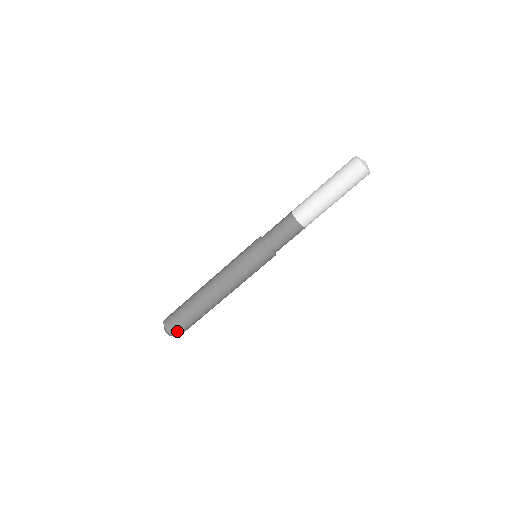
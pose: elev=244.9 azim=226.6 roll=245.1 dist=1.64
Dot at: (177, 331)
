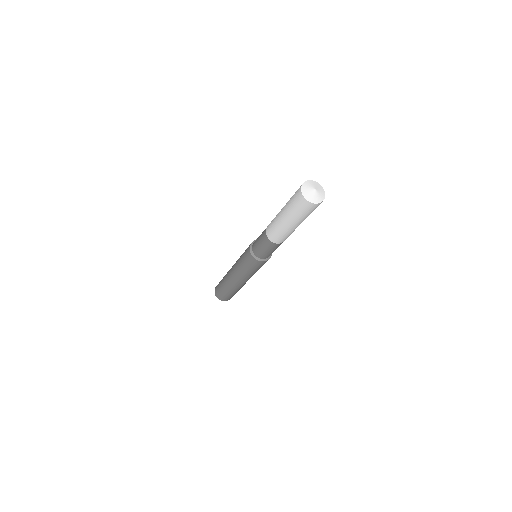
Dot at: (222, 298)
